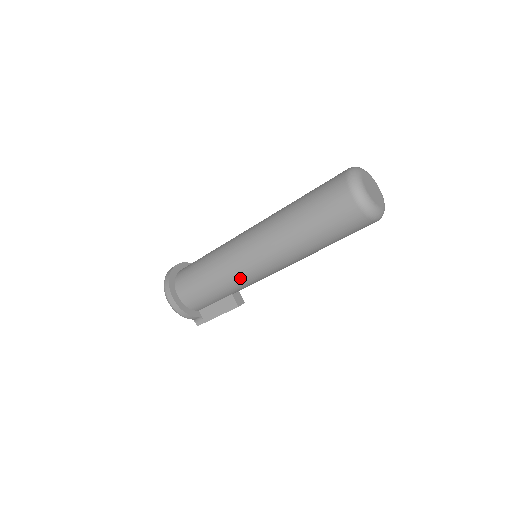
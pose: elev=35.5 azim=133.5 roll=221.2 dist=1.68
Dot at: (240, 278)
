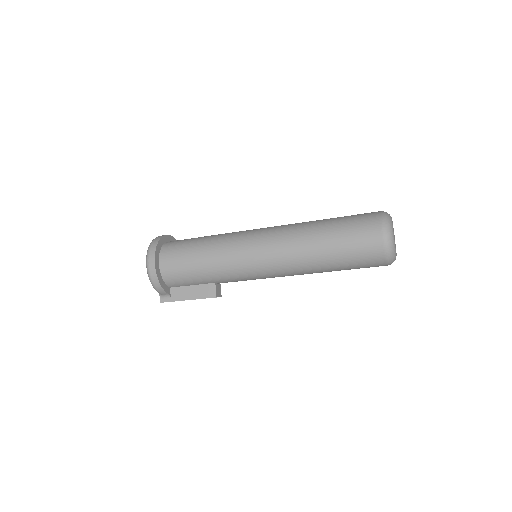
Dot at: (236, 269)
